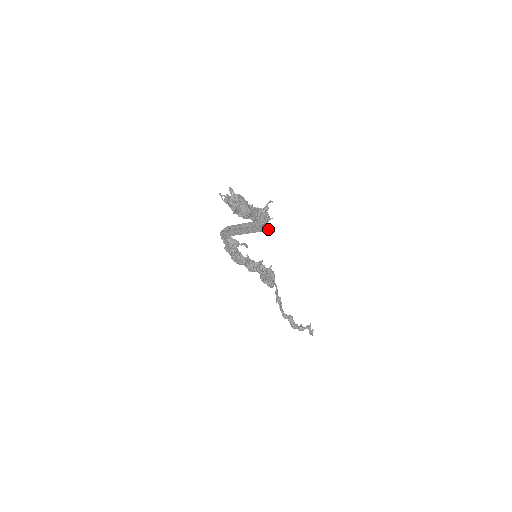
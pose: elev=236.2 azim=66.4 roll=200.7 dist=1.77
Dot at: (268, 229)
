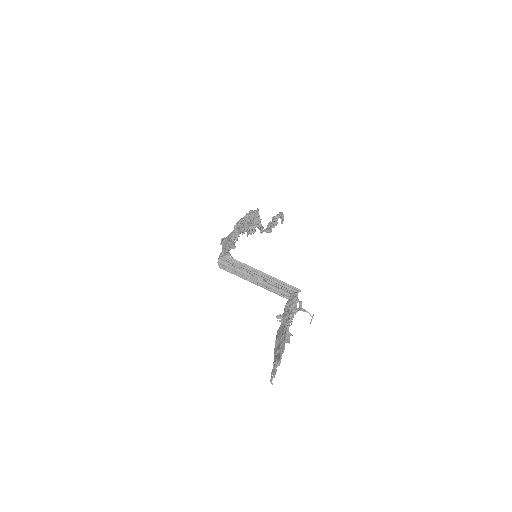
Dot at: occluded
